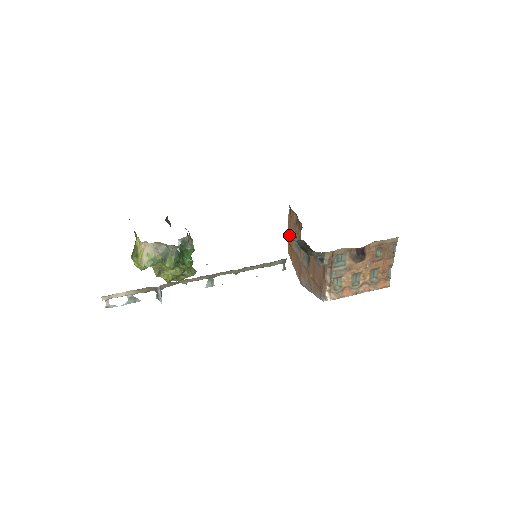
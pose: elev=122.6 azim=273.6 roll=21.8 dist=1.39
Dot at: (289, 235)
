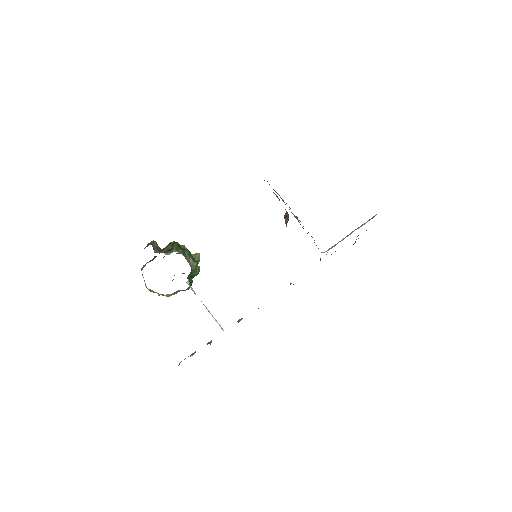
Dot at: occluded
